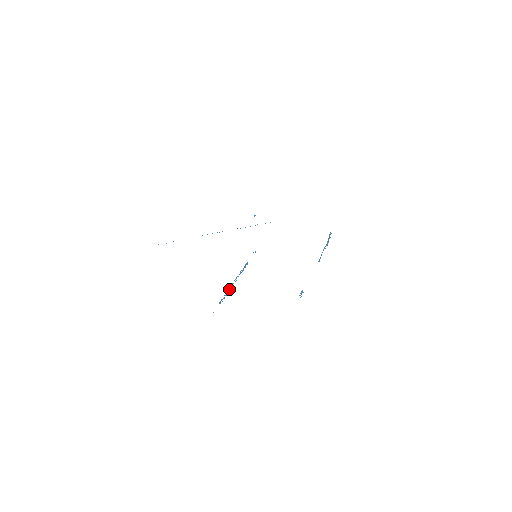
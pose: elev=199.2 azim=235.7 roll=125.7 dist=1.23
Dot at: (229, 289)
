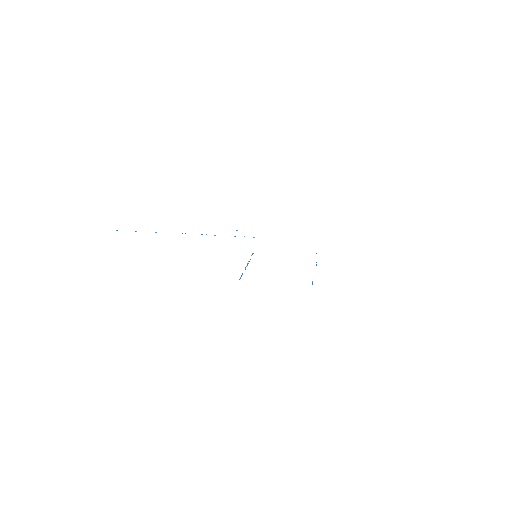
Dot at: occluded
